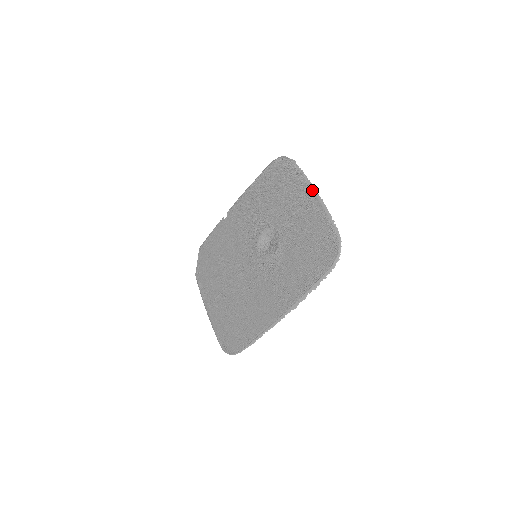
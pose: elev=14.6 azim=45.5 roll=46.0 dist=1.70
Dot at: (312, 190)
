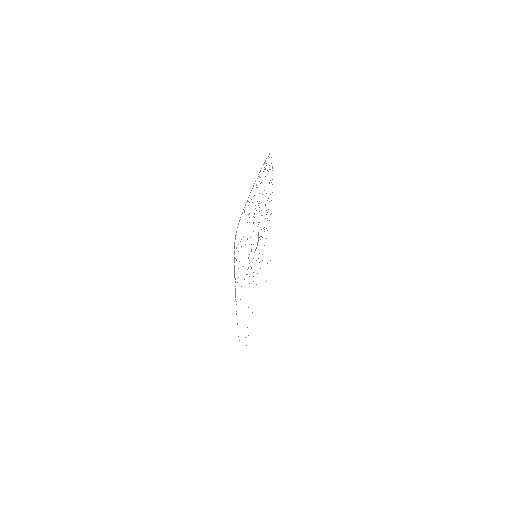
Dot at: occluded
